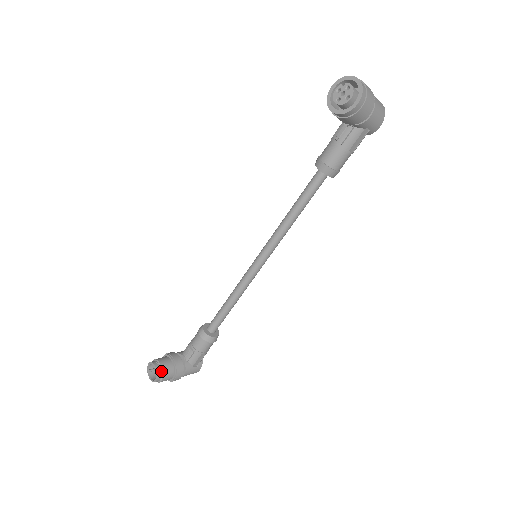
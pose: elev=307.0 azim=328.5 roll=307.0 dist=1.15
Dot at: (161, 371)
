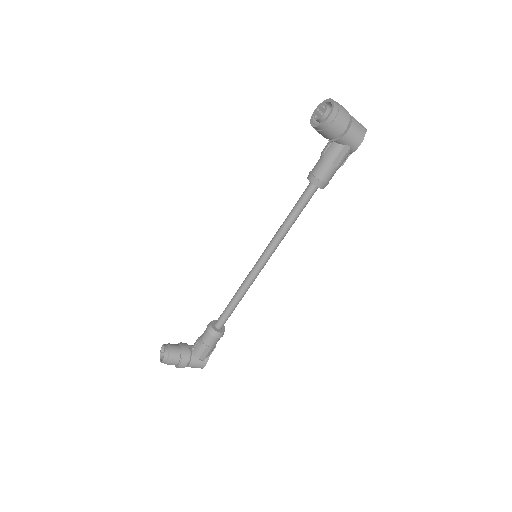
Dot at: (168, 353)
